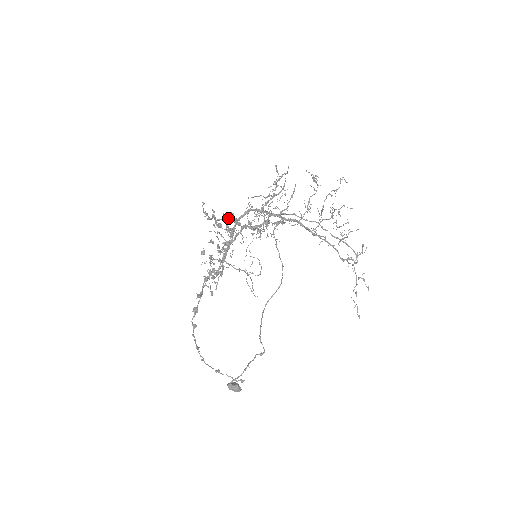
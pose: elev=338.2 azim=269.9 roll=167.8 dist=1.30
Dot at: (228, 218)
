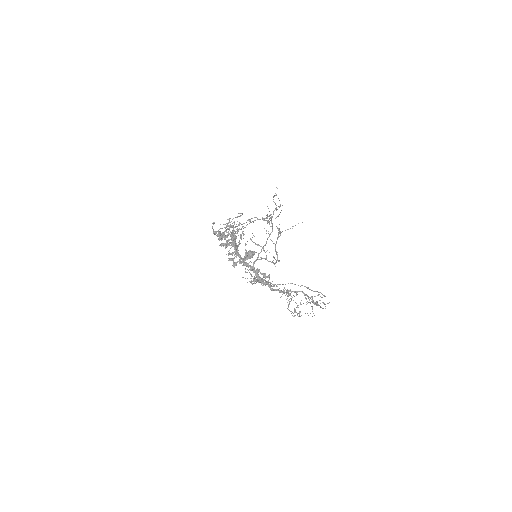
Dot at: (234, 237)
